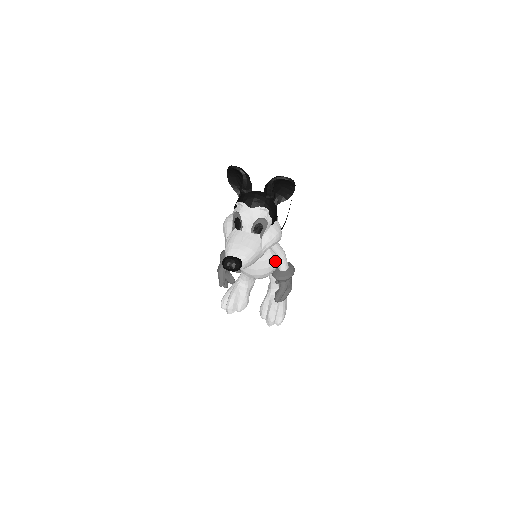
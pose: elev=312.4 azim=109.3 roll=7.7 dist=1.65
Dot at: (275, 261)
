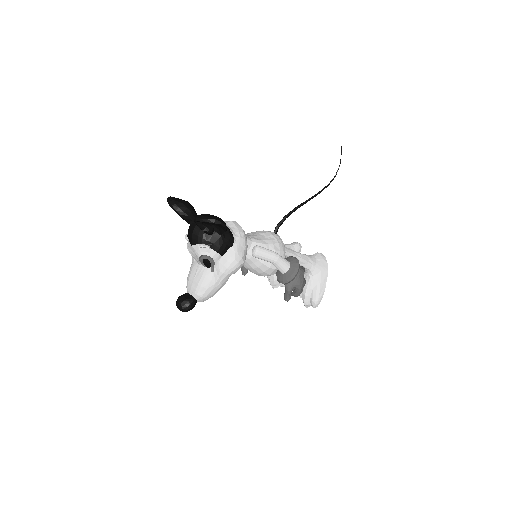
Dot at: (269, 266)
